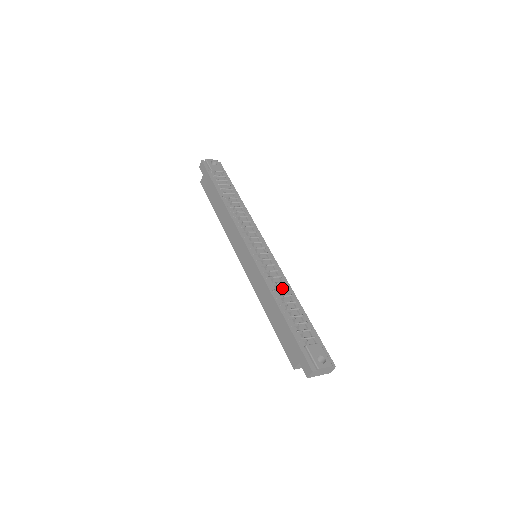
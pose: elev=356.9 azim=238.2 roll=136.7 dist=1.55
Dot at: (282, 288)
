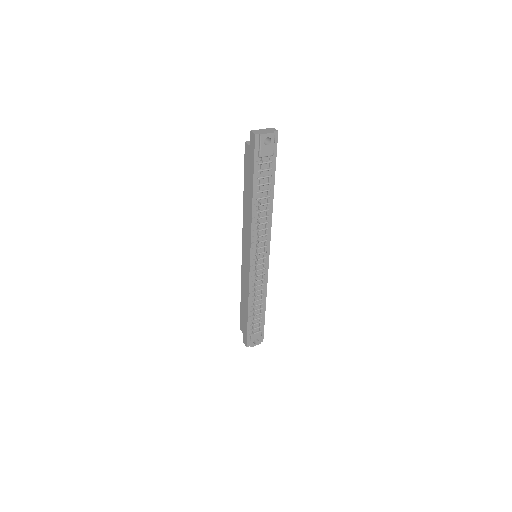
Dot at: (259, 295)
